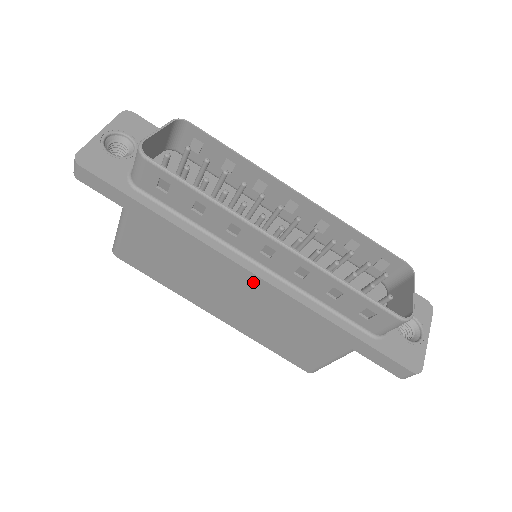
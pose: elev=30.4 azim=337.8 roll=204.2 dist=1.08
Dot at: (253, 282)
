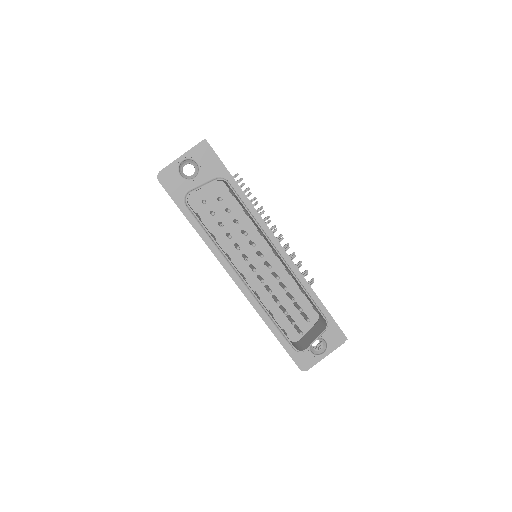
Dot at: occluded
